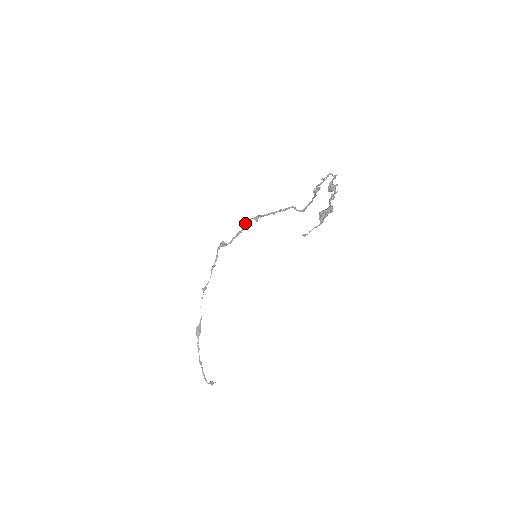
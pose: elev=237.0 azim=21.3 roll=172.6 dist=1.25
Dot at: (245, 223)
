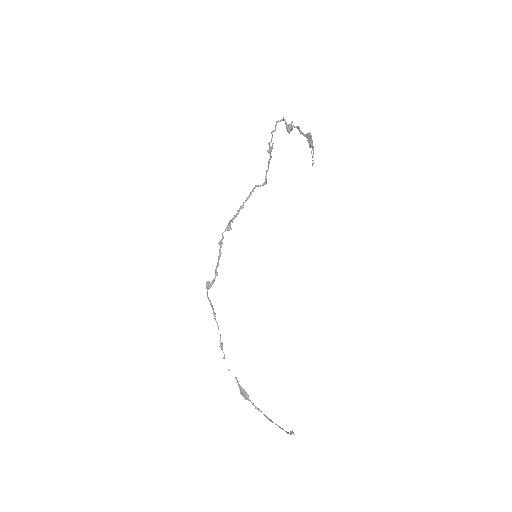
Dot at: (219, 243)
